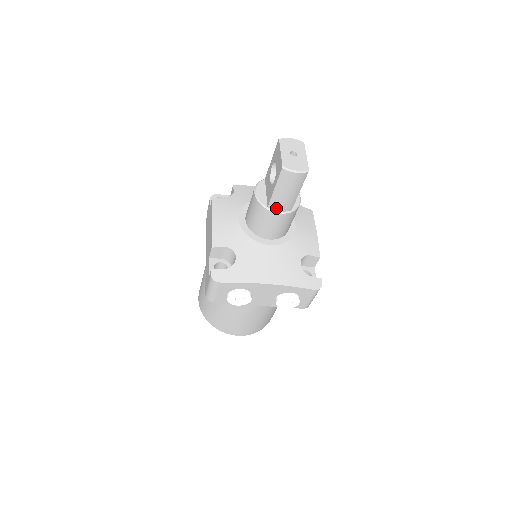
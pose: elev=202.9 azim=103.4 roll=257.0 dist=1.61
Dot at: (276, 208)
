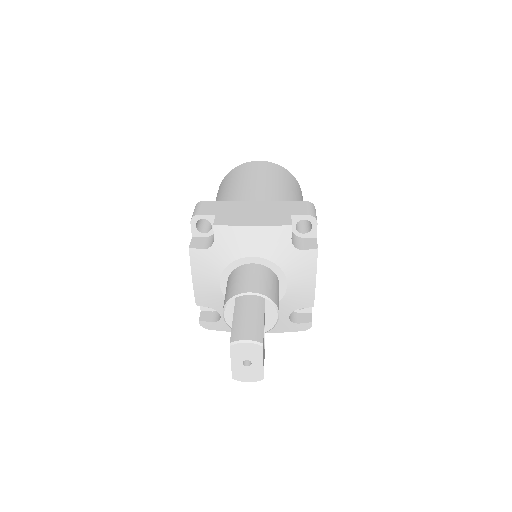
Dot at: occluded
